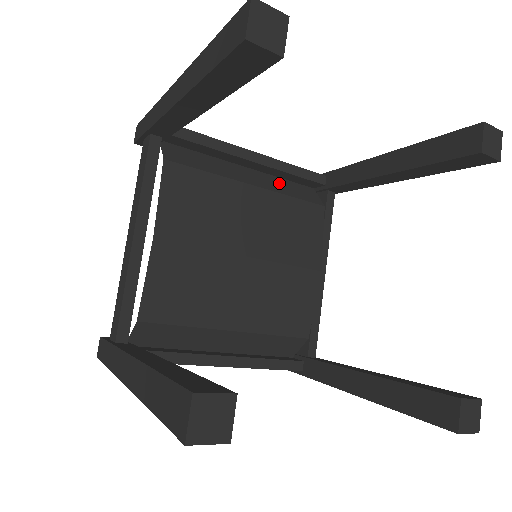
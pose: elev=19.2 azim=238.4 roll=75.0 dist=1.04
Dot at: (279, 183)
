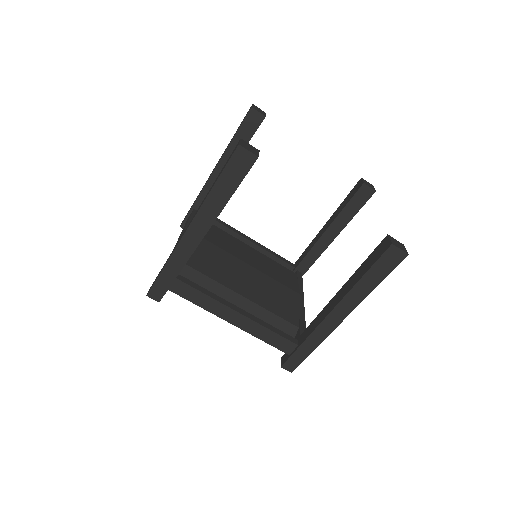
Dot at: occluded
